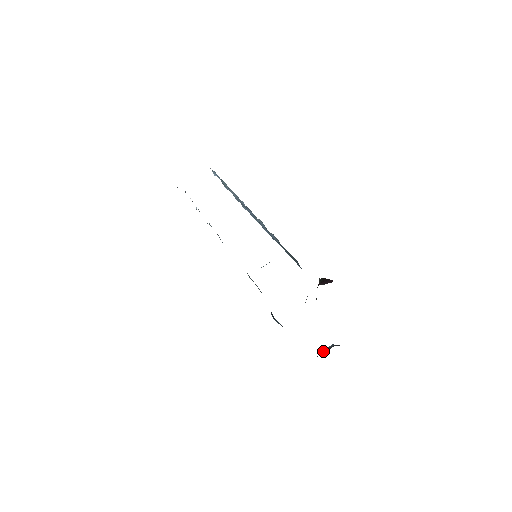
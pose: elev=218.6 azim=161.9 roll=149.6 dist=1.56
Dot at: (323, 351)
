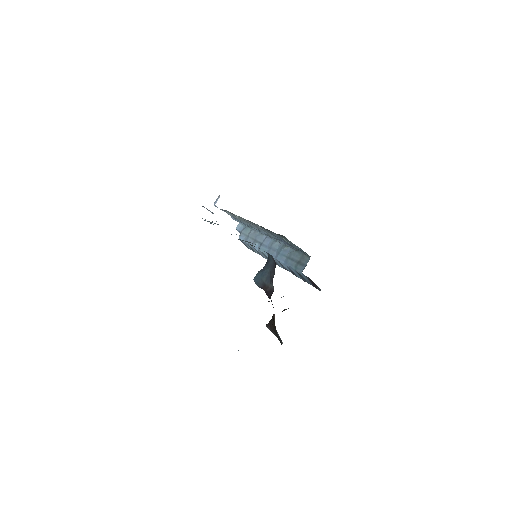
Dot at: occluded
